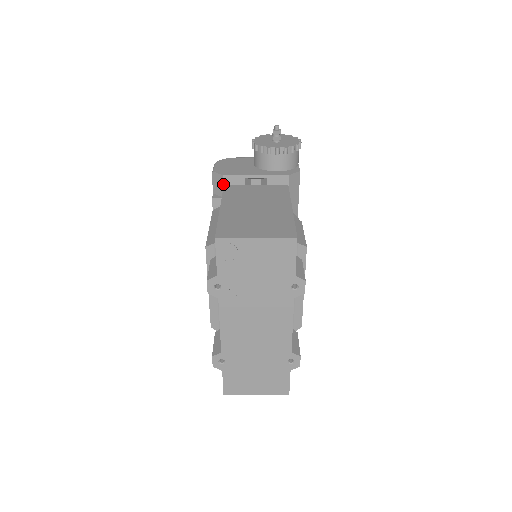
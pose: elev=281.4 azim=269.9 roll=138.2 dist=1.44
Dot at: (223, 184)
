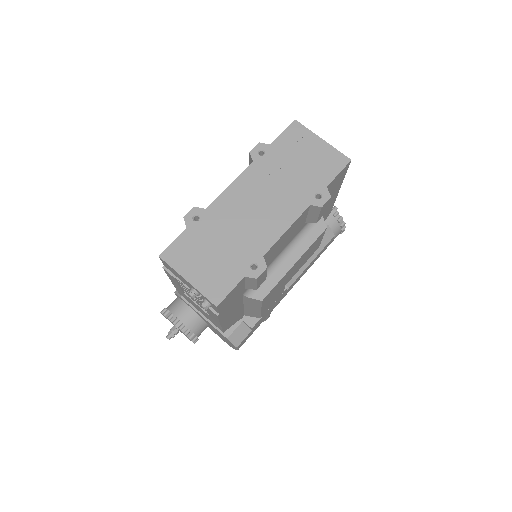
Dot at: occluded
